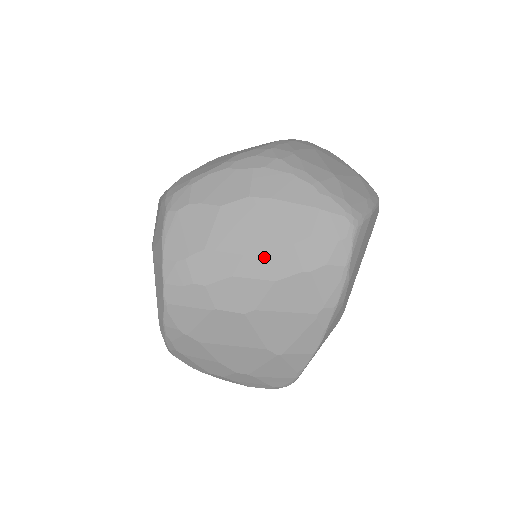
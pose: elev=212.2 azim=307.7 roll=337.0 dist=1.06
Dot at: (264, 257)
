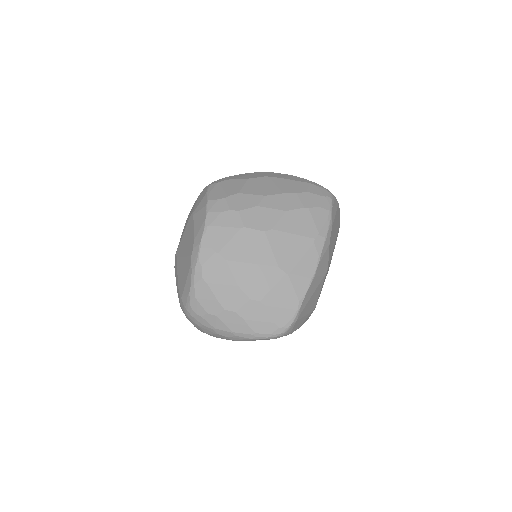
Dot at: (278, 198)
